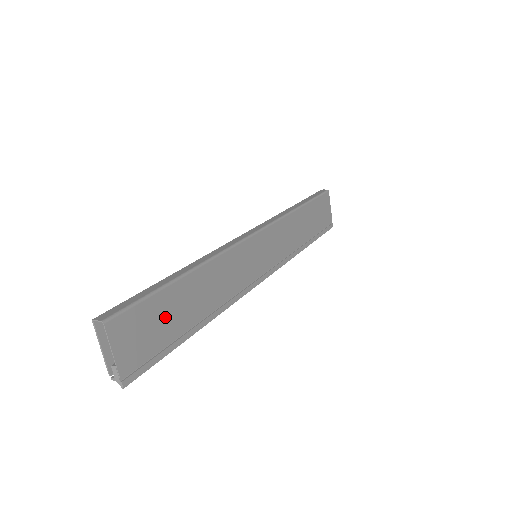
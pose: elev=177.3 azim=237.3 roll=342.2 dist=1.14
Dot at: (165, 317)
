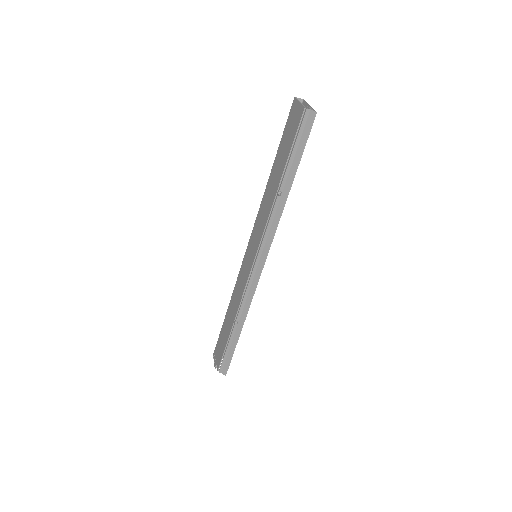
Dot at: occluded
